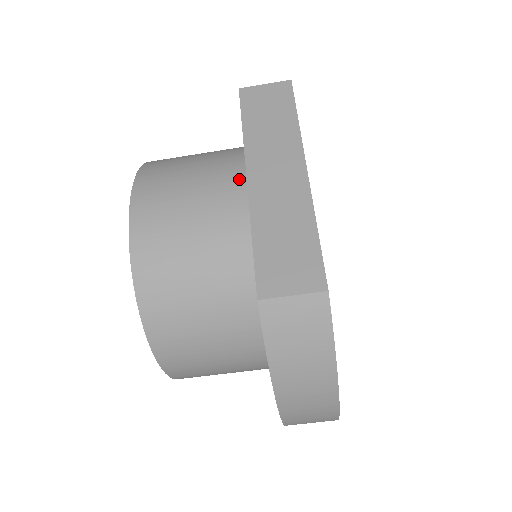
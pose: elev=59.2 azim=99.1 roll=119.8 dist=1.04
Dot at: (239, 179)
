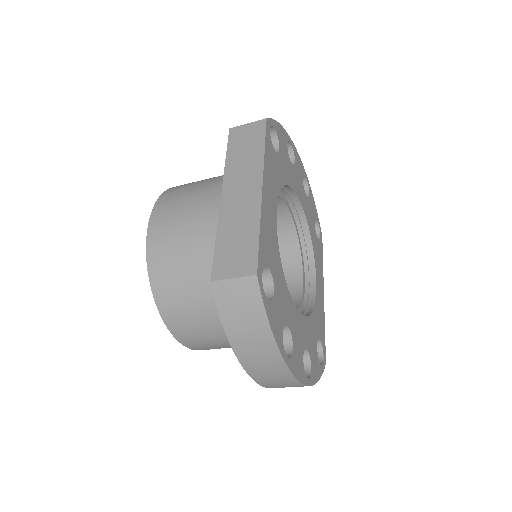
Dot at: occluded
